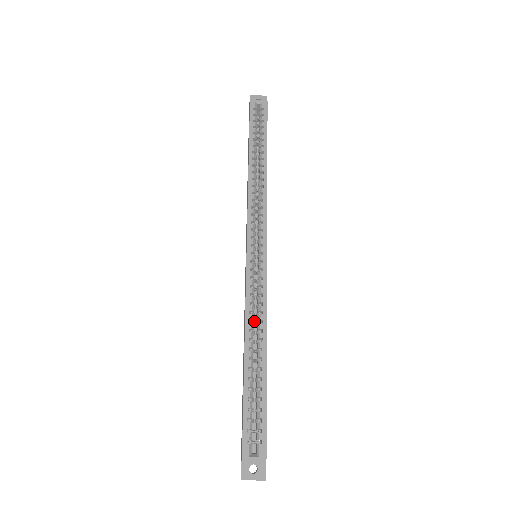
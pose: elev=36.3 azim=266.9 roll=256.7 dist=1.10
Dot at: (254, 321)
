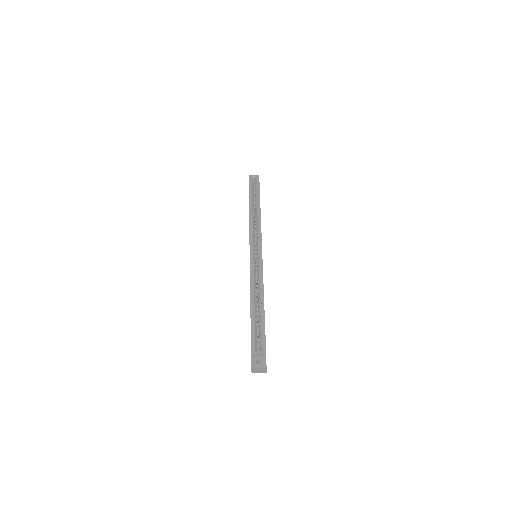
Dot at: occluded
